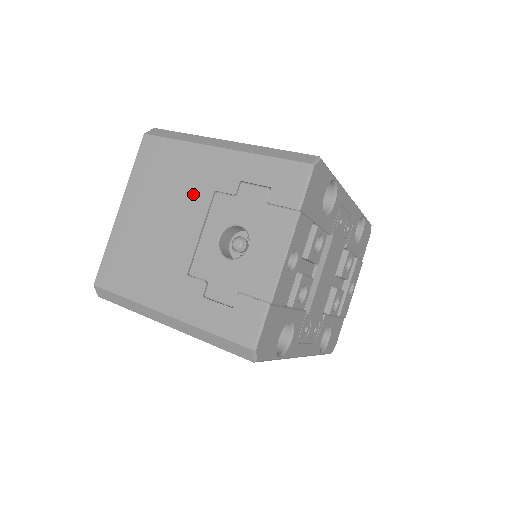
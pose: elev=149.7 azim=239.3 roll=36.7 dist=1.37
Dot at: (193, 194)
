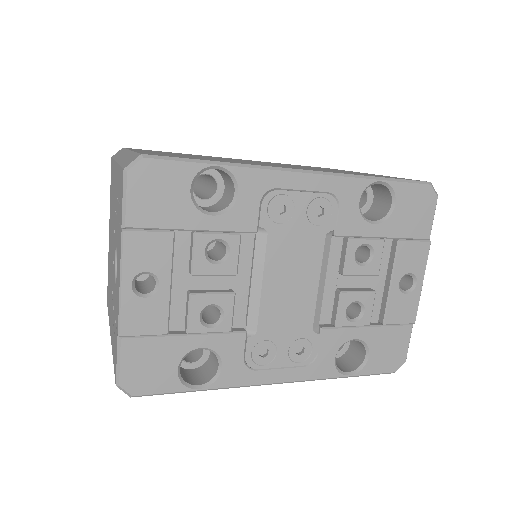
Dot at: (113, 215)
